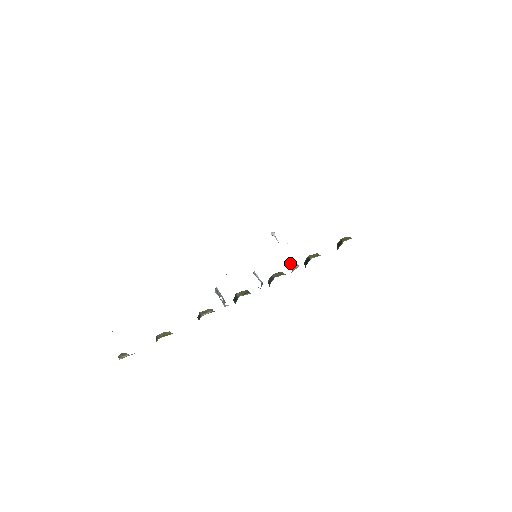
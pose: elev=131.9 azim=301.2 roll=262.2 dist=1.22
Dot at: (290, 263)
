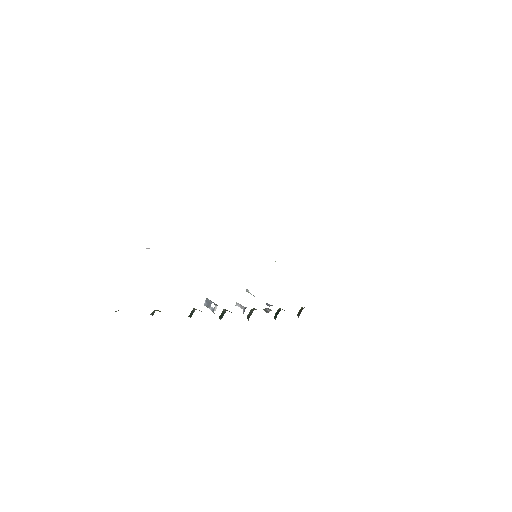
Dot at: (265, 308)
